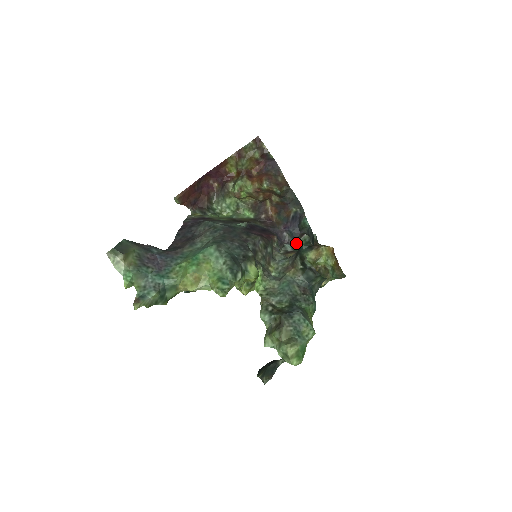
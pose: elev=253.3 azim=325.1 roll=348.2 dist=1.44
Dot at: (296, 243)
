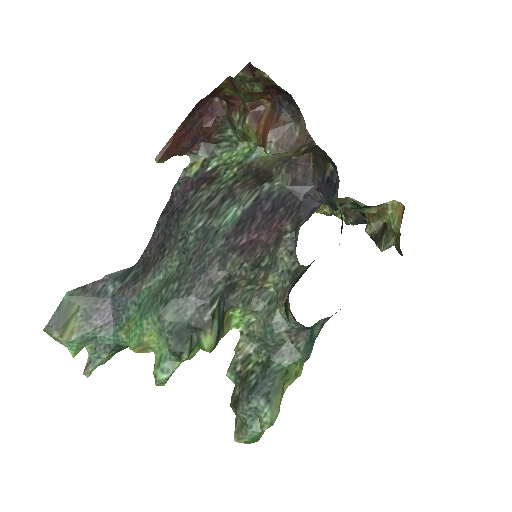
Dot at: (336, 209)
